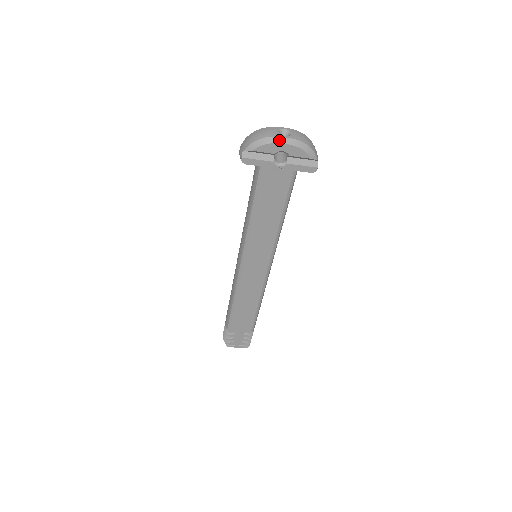
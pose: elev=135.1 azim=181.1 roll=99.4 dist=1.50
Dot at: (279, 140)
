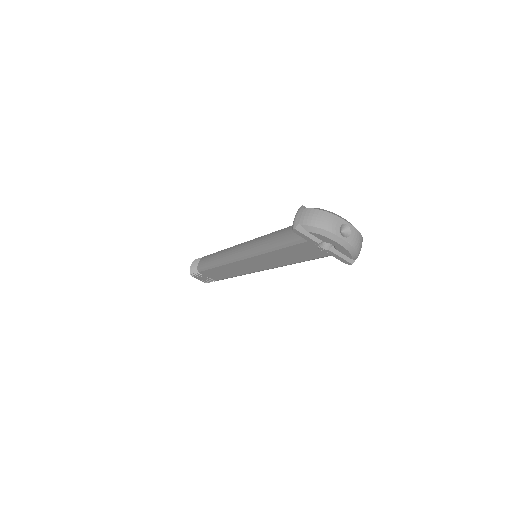
Dot at: (336, 239)
